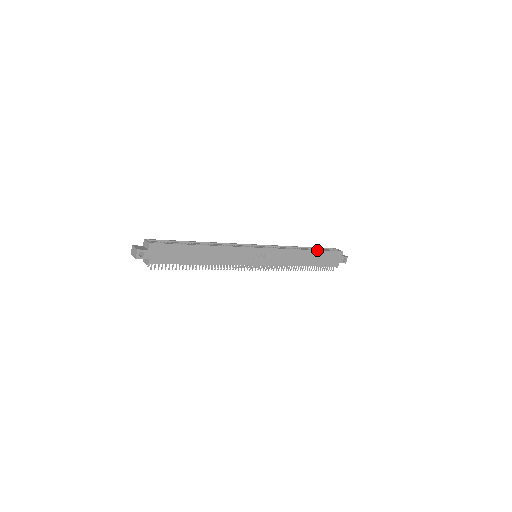
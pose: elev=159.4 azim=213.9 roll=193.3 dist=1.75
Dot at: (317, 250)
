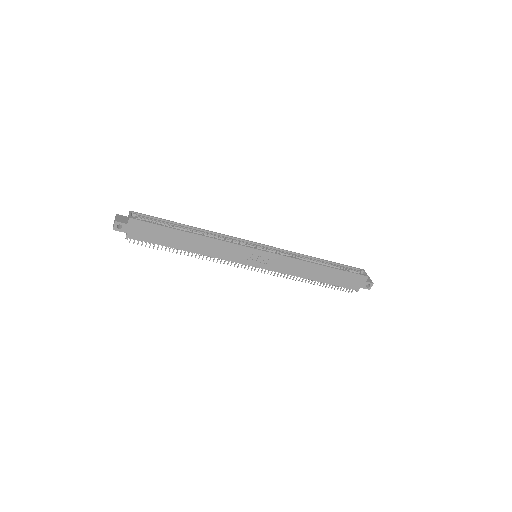
Dot at: (334, 268)
